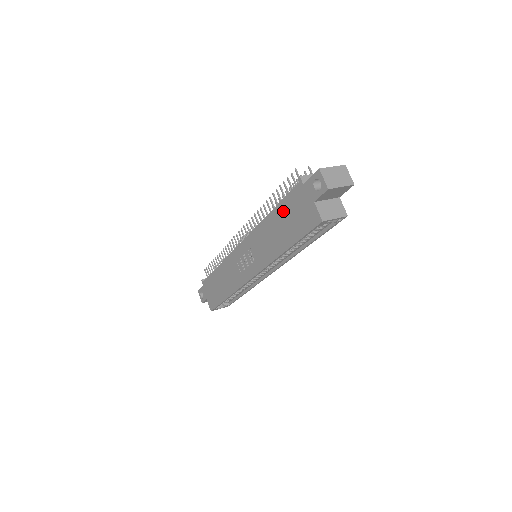
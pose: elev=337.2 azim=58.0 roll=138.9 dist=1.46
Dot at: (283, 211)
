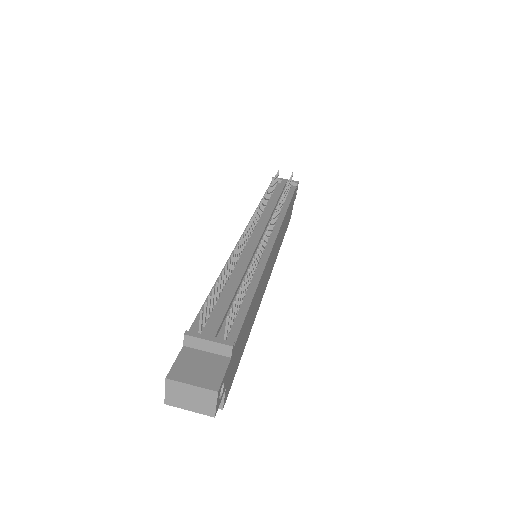
Dot at: occluded
